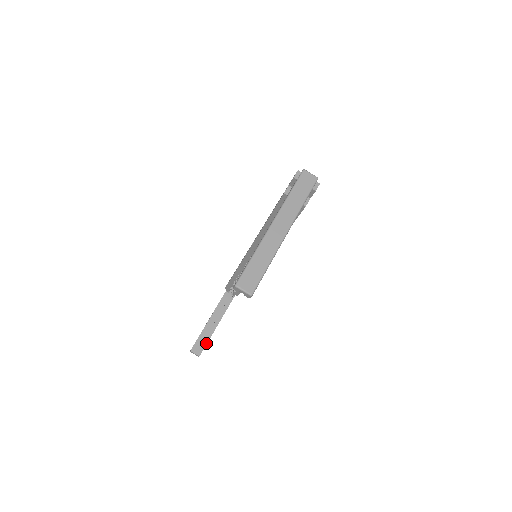
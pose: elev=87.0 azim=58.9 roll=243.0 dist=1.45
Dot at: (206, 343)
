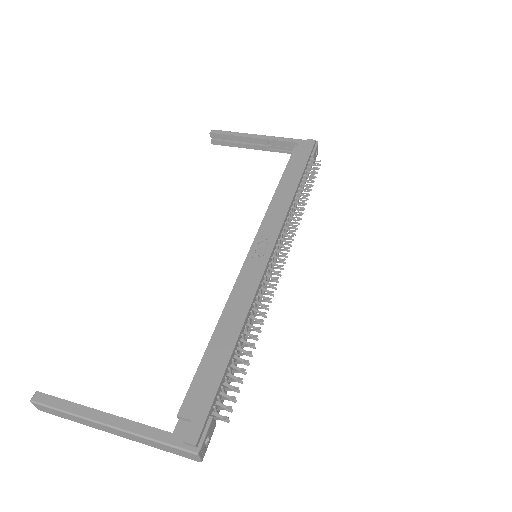
Dot at: (228, 145)
